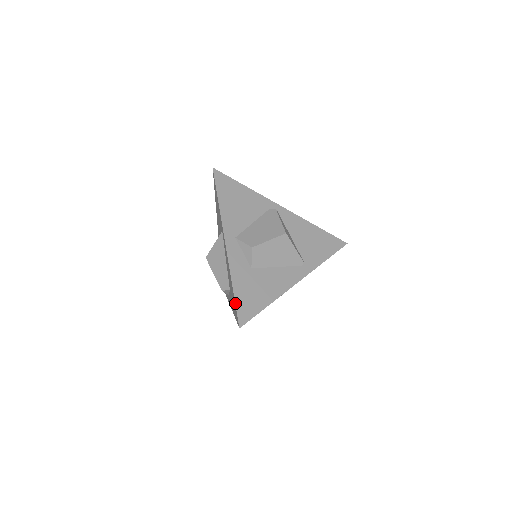
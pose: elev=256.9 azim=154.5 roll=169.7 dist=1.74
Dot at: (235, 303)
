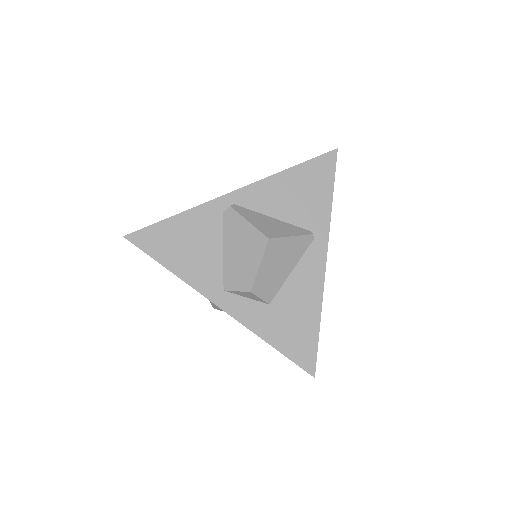
Dot at: occluded
